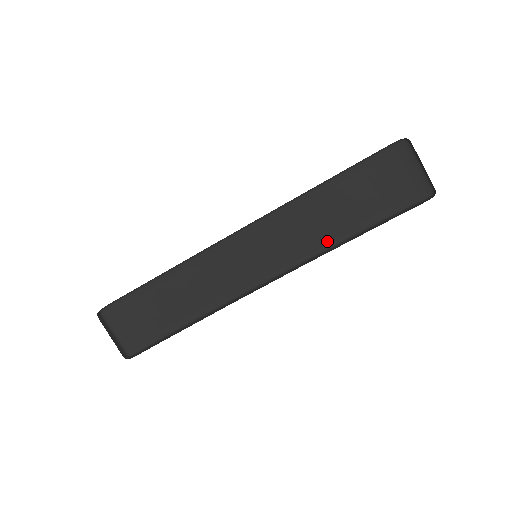
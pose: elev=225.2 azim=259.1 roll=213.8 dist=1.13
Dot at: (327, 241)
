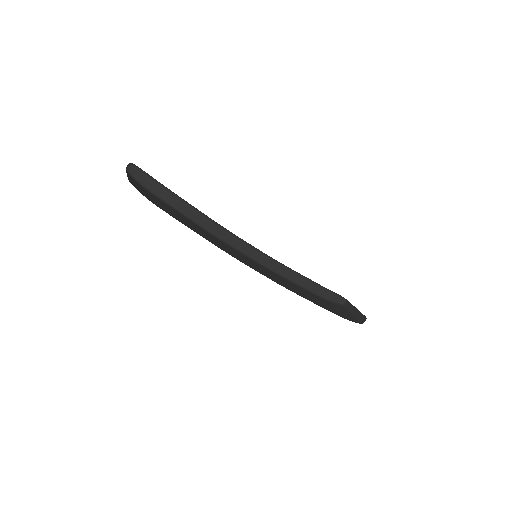
Dot at: (299, 295)
